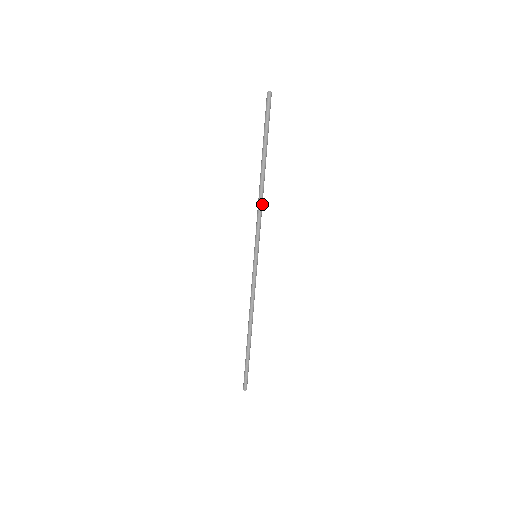
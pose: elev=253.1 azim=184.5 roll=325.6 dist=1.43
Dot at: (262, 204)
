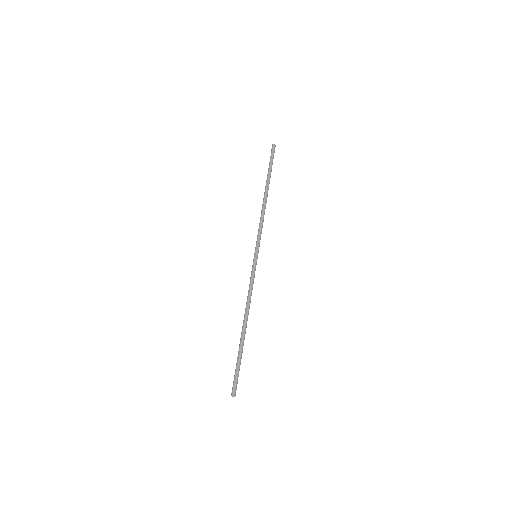
Dot at: occluded
